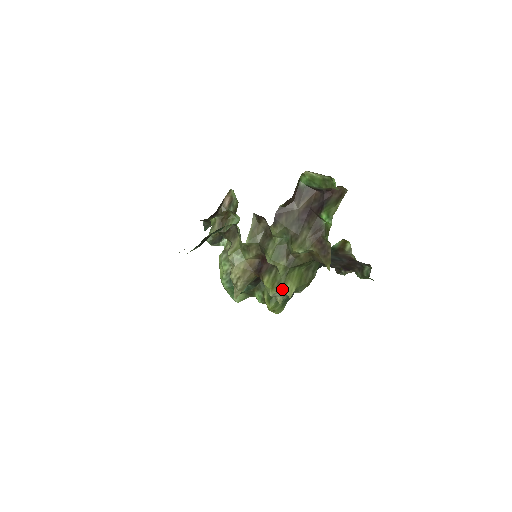
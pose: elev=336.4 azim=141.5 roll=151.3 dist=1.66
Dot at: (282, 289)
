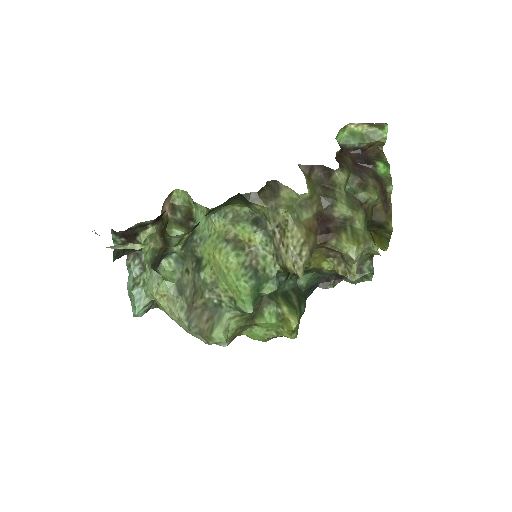
Dot at: (371, 243)
